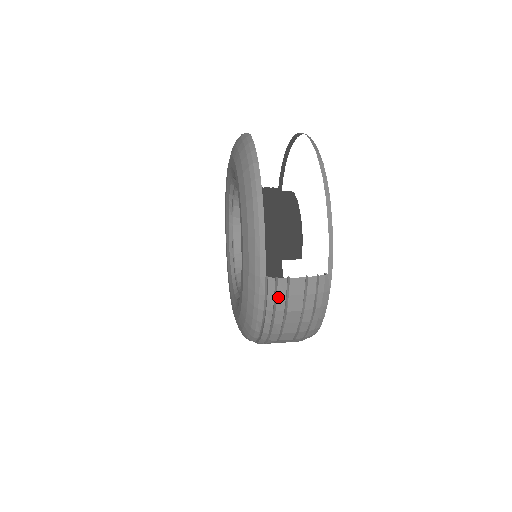
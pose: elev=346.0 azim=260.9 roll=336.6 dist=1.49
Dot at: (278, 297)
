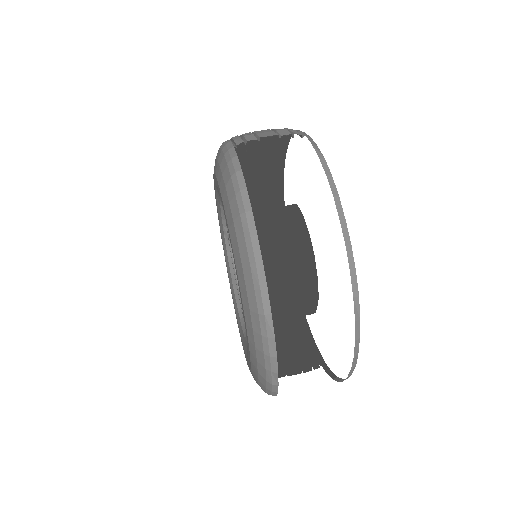
Dot at: occluded
